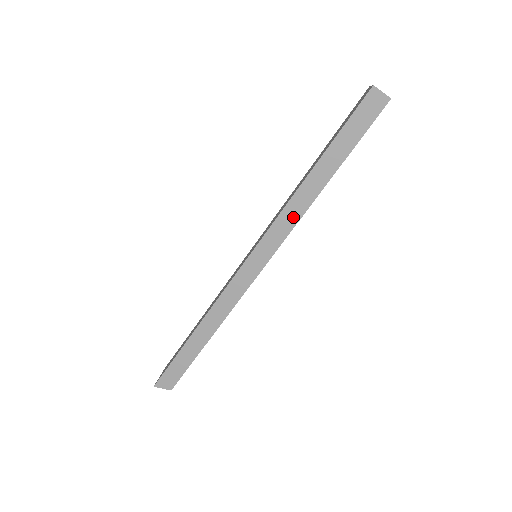
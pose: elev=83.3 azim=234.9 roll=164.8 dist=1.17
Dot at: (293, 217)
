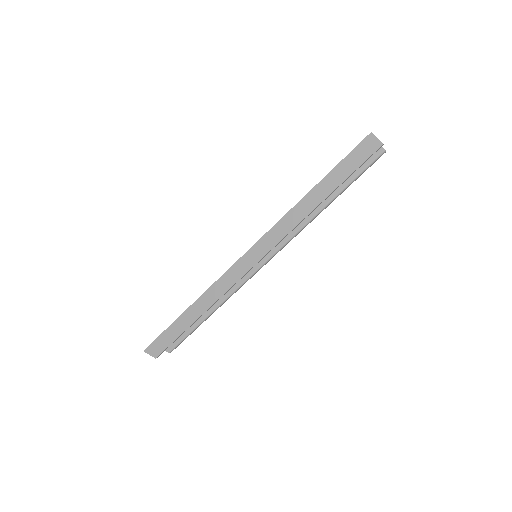
Dot at: (290, 224)
